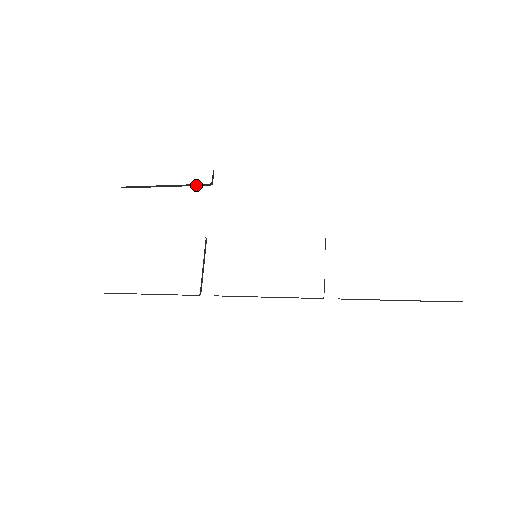
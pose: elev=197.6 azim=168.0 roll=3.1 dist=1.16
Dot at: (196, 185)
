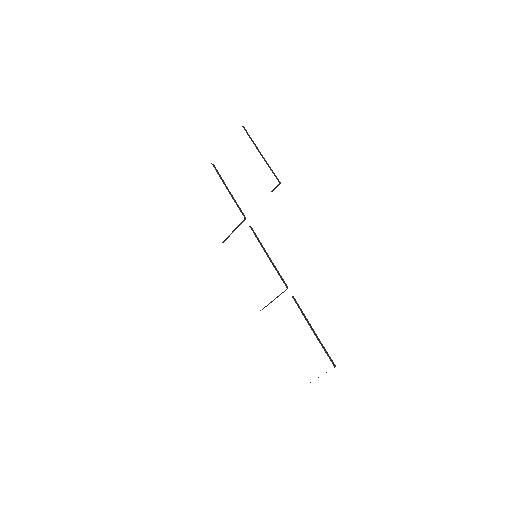
Dot at: occluded
